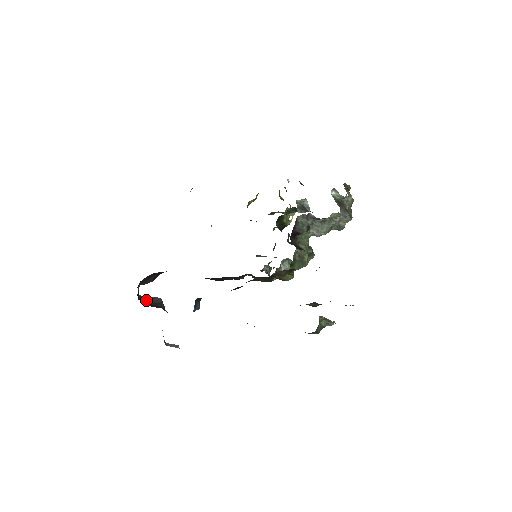
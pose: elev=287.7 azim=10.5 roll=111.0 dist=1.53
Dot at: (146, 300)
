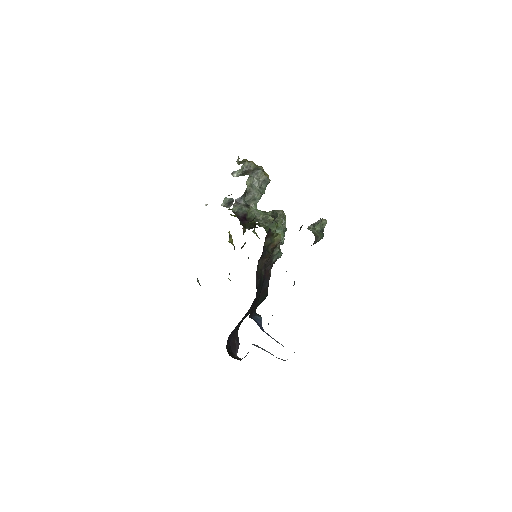
Dot at: occluded
